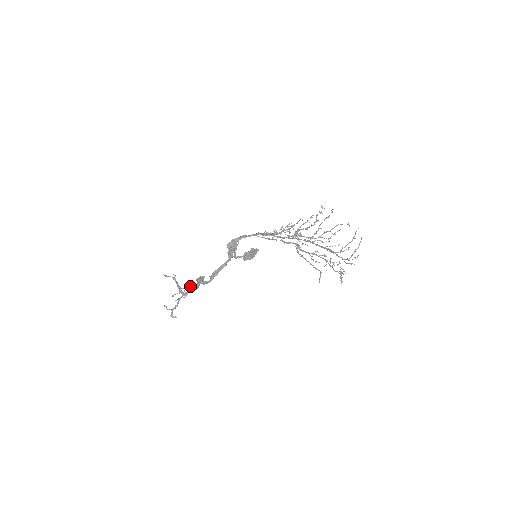
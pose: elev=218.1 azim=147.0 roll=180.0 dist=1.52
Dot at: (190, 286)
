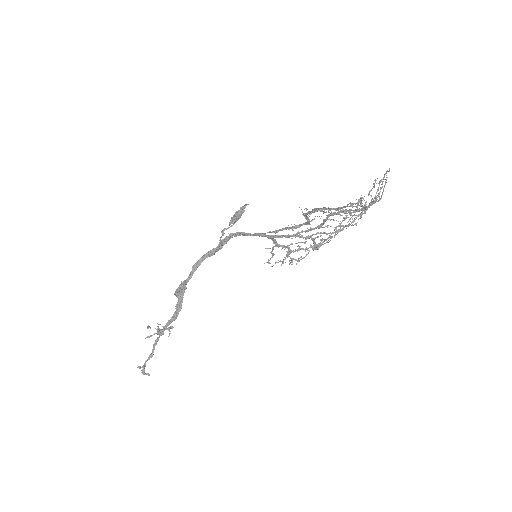
Dot at: (173, 327)
